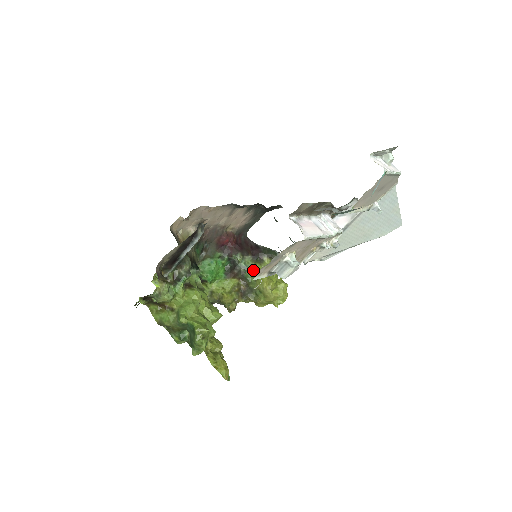
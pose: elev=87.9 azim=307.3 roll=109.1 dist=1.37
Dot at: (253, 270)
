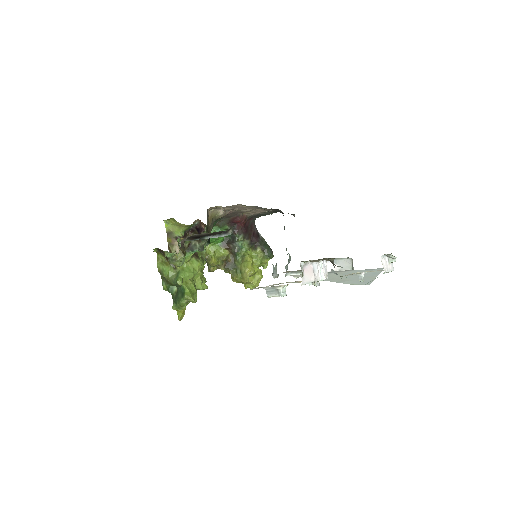
Dot at: (245, 253)
